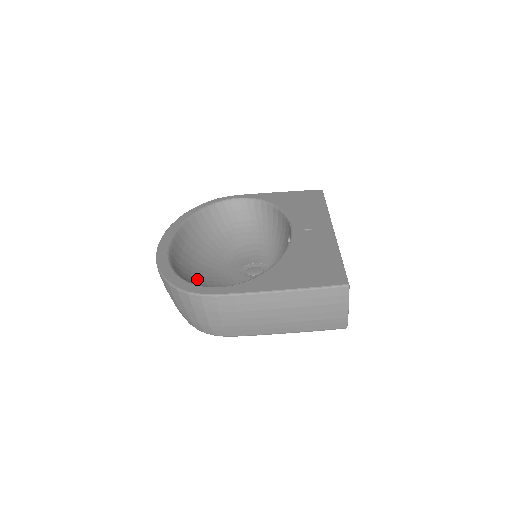
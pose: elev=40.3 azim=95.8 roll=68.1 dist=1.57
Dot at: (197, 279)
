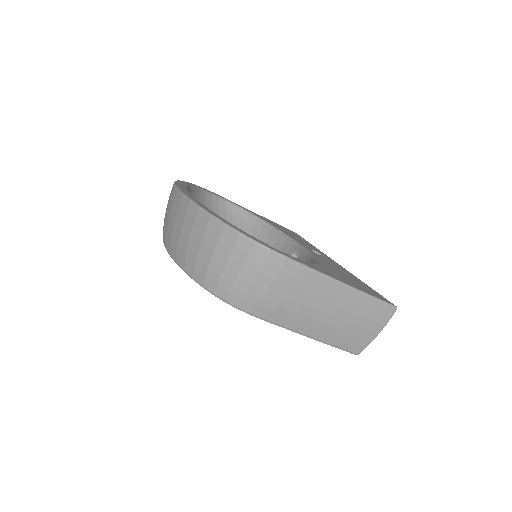
Dot at: occluded
